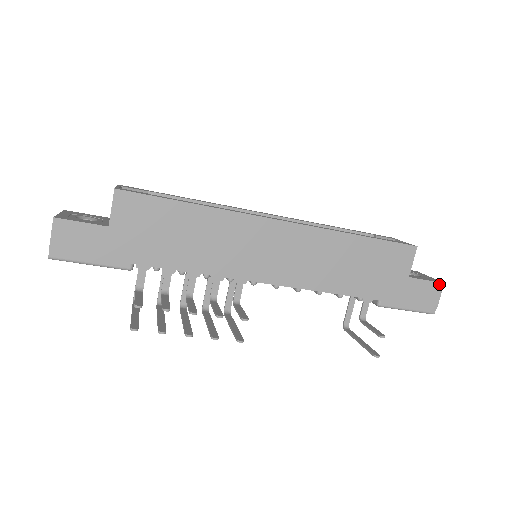
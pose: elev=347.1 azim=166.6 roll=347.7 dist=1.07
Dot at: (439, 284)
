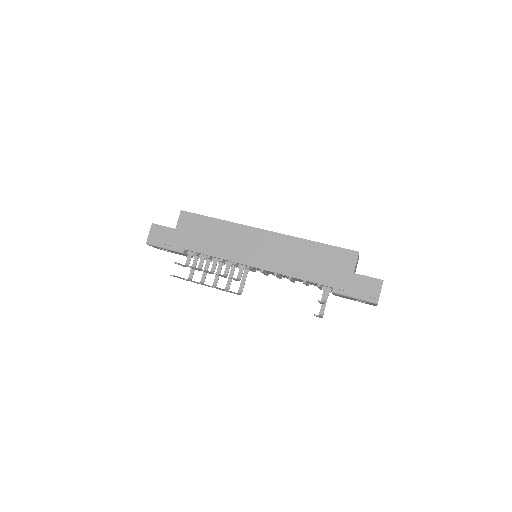
Dot at: (379, 281)
